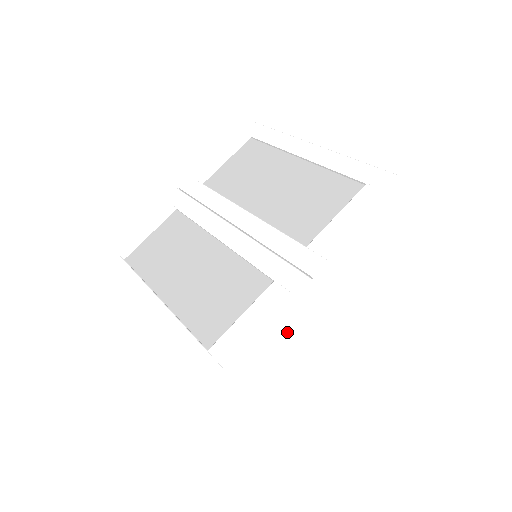
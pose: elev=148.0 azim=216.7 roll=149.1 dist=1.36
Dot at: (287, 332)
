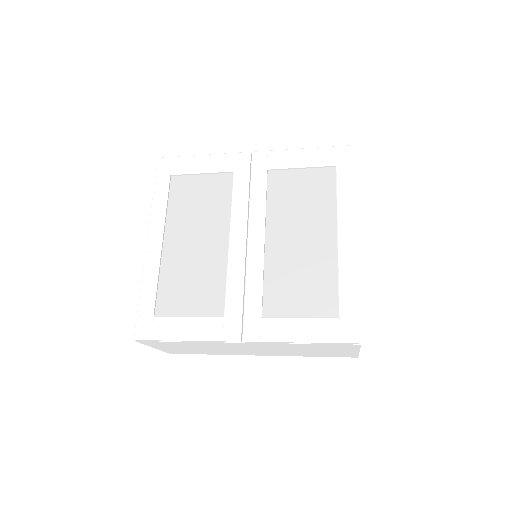
Dot at: (208, 345)
